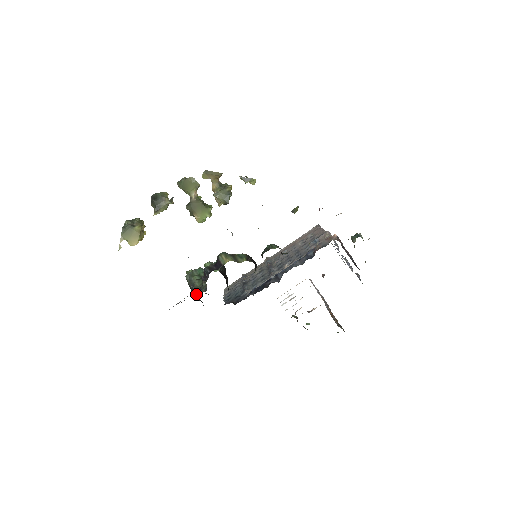
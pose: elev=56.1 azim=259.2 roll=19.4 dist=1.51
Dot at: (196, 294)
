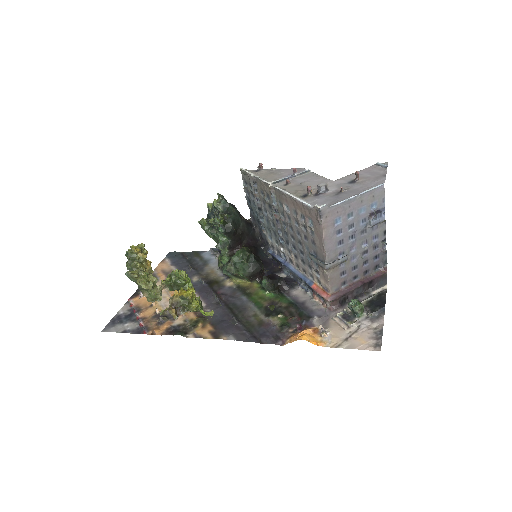
Dot at: occluded
